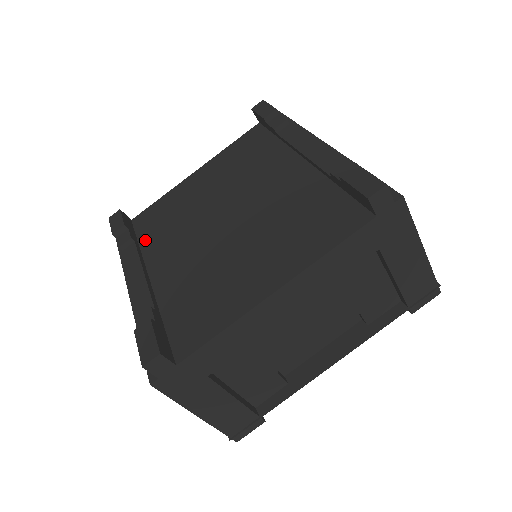
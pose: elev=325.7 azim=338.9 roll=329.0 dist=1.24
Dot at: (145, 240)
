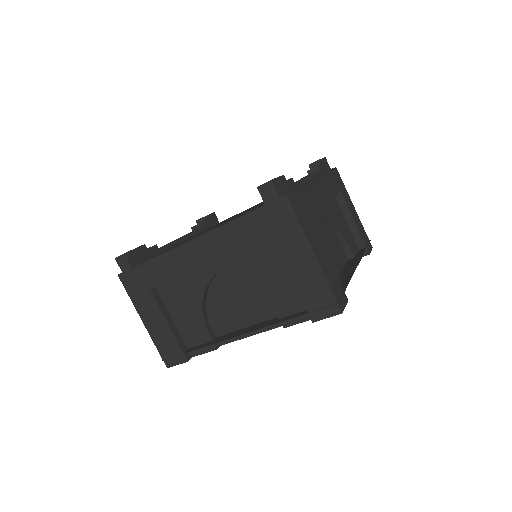
Dot at: occluded
